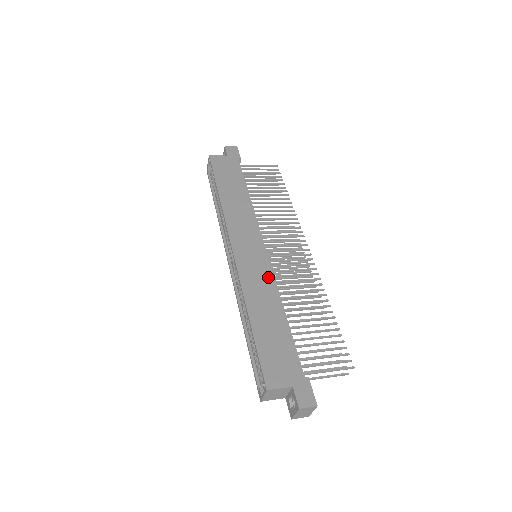
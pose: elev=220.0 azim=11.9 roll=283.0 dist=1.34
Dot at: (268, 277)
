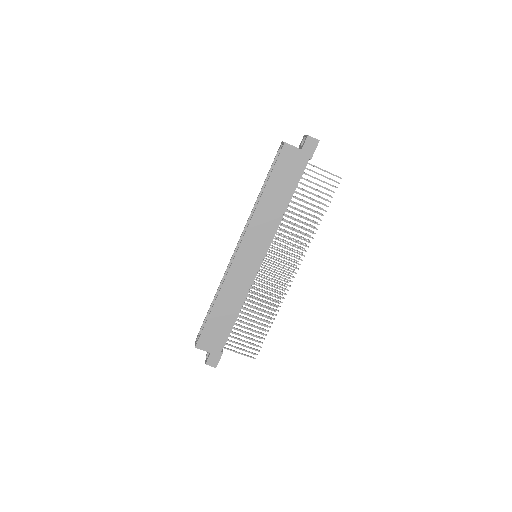
Dot at: (247, 283)
